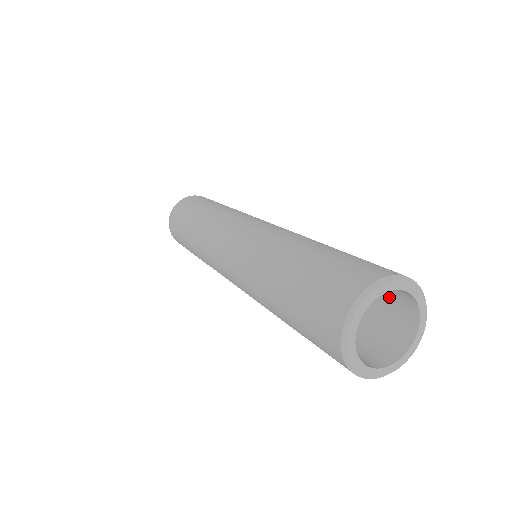
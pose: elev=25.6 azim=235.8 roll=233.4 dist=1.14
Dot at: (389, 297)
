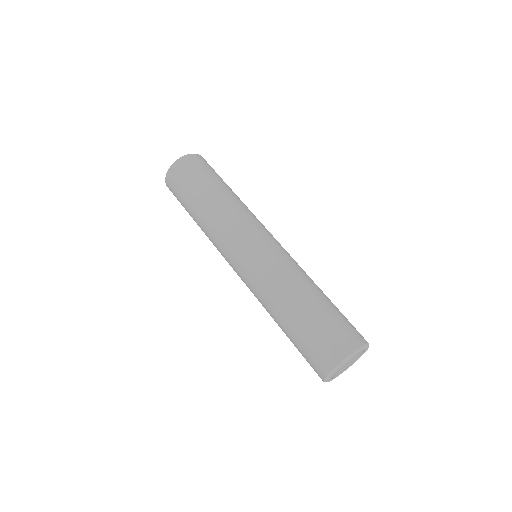
Dot at: occluded
